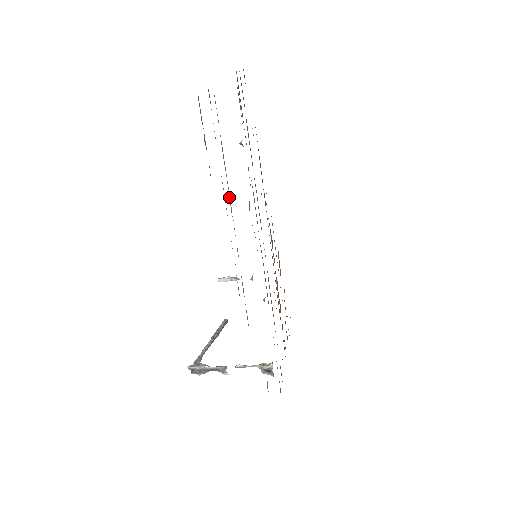
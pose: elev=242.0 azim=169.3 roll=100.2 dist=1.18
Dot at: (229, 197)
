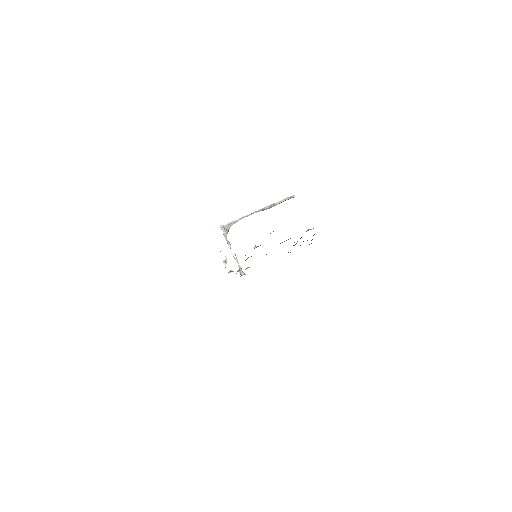
Dot at: occluded
